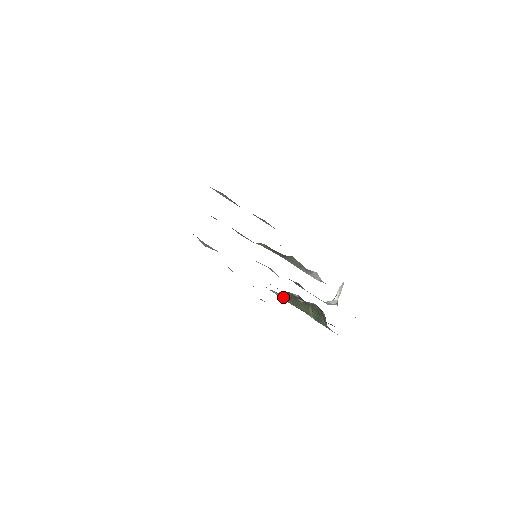
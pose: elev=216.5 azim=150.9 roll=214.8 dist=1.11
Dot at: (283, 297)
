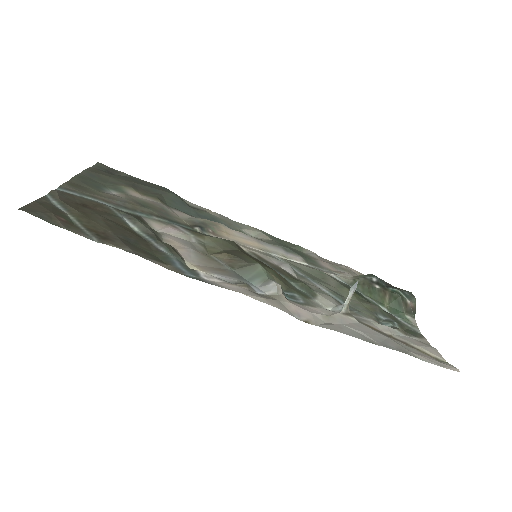
Dot at: (351, 283)
